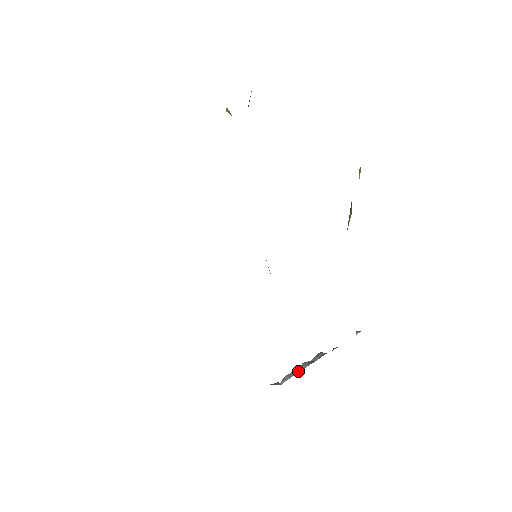
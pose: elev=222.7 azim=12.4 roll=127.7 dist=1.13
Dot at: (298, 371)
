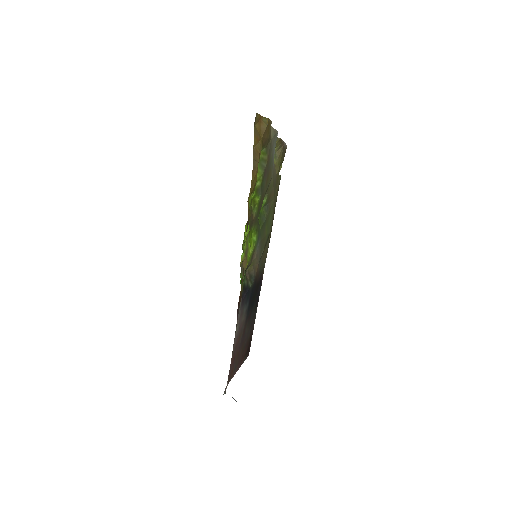
Dot at: occluded
